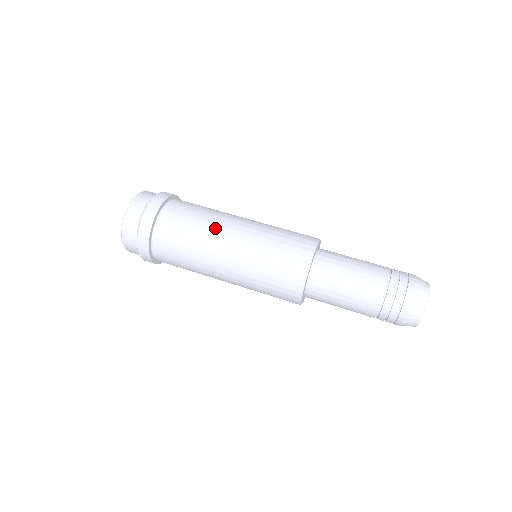
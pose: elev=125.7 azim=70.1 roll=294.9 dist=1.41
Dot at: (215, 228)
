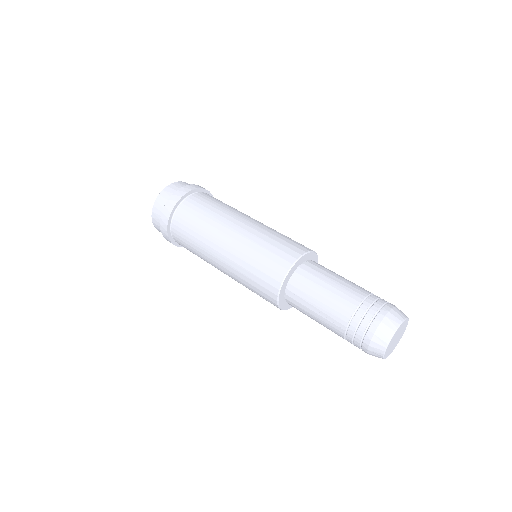
Dot at: (221, 221)
